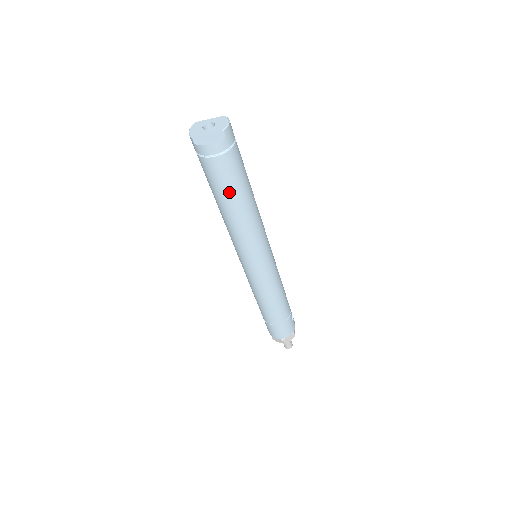
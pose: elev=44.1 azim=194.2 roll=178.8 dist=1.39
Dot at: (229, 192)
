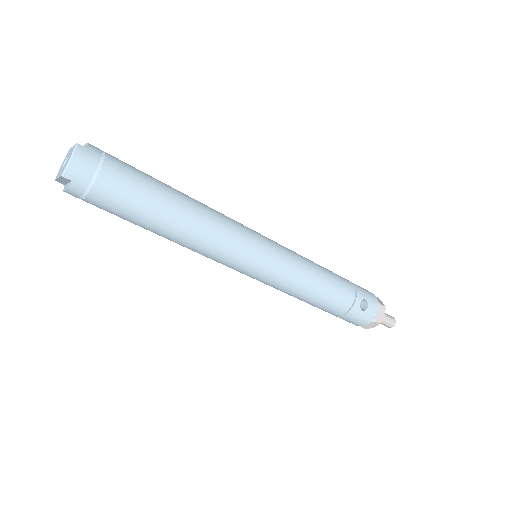
Dot at: (136, 223)
